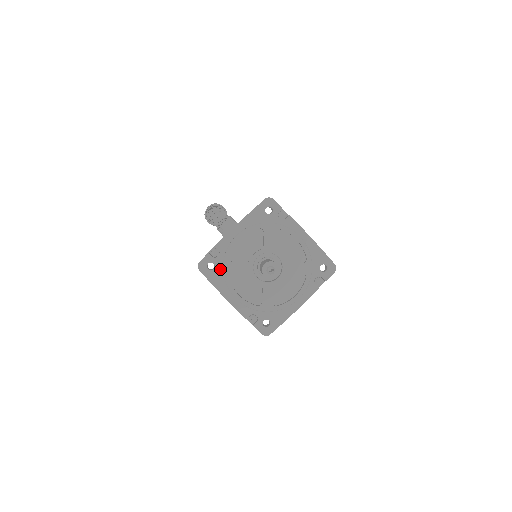
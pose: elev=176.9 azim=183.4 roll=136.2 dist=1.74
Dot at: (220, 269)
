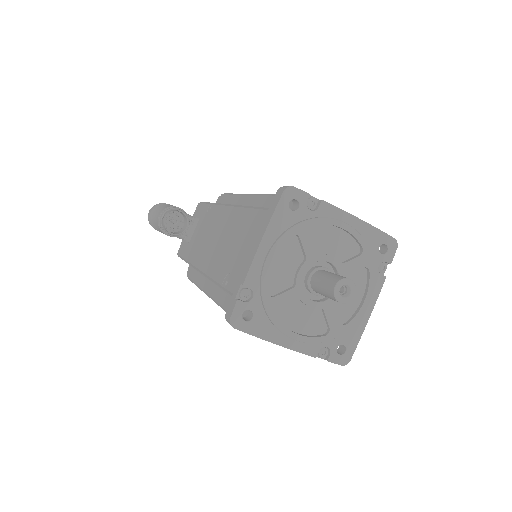
Dot at: (261, 313)
